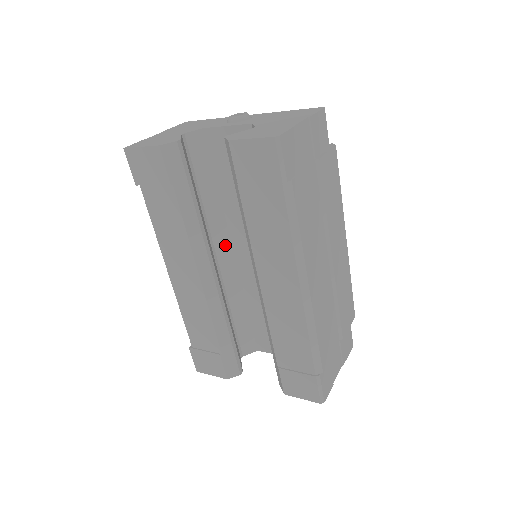
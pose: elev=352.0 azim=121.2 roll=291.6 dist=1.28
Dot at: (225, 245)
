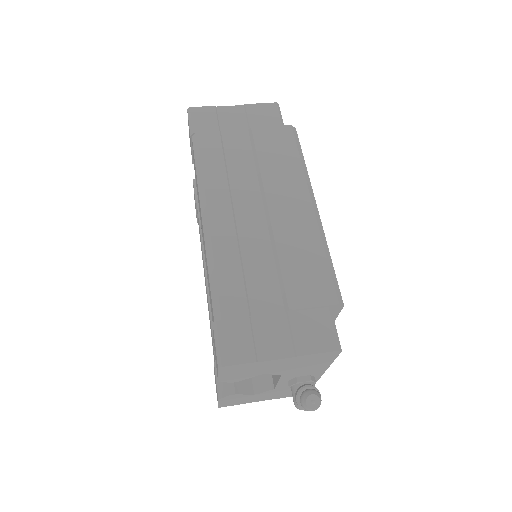
Dot at: occluded
